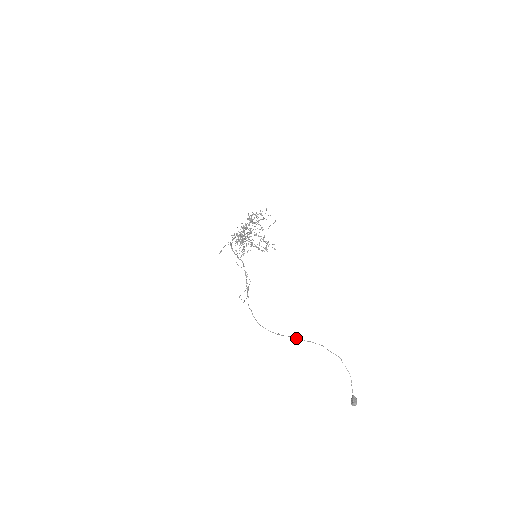
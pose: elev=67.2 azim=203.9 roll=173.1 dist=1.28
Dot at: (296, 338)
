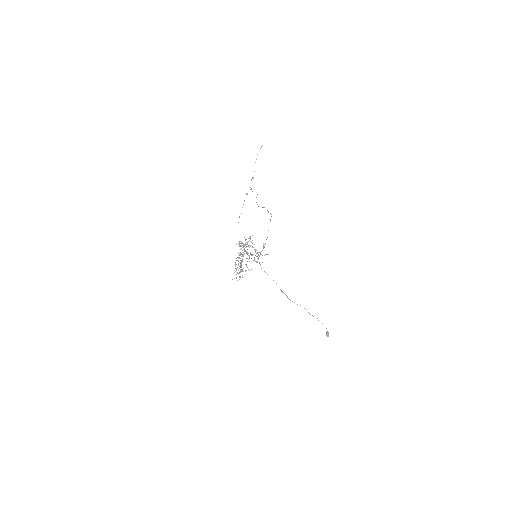
Dot at: occluded
